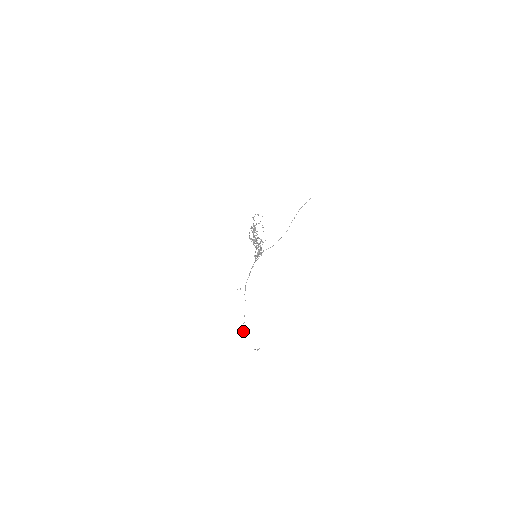
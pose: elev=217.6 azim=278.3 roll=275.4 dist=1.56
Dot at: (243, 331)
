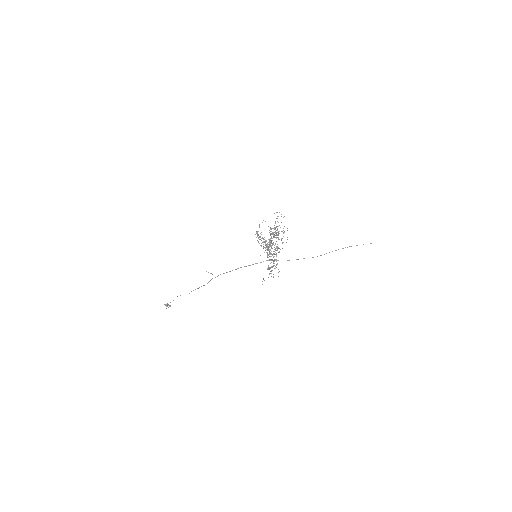
Dot at: occluded
